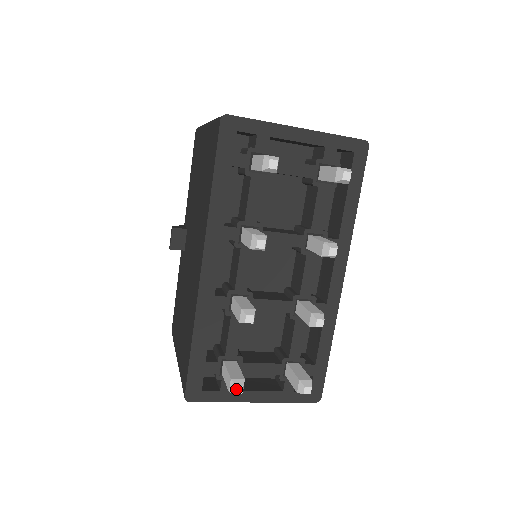
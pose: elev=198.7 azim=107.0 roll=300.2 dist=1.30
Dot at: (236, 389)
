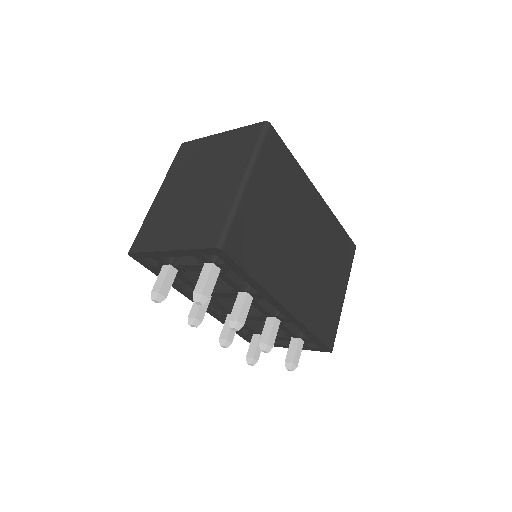
Dot at: (249, 364)
